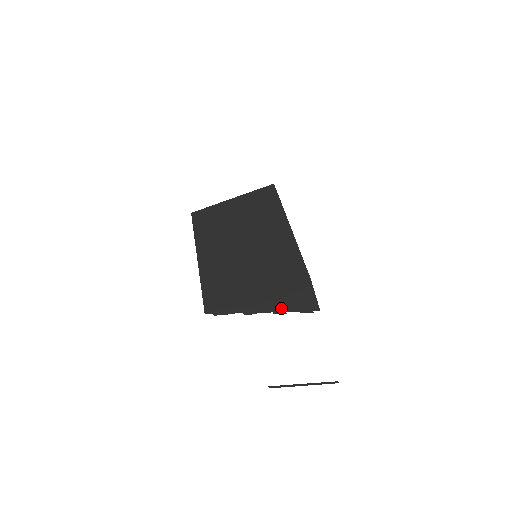
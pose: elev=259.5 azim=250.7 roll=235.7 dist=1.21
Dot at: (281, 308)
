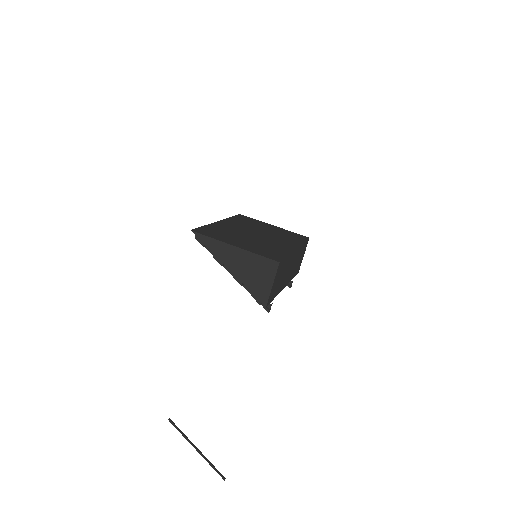
Dot at: (241, 275)
